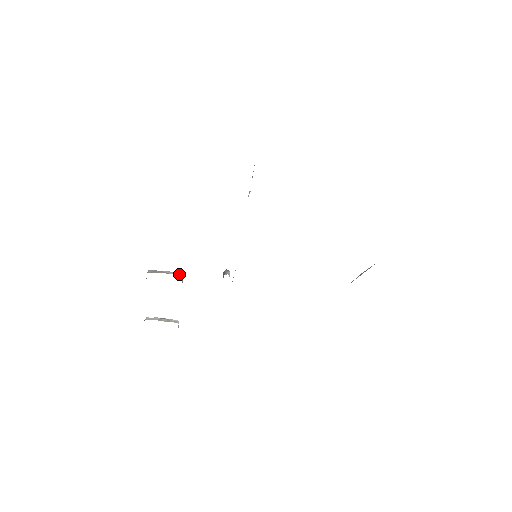
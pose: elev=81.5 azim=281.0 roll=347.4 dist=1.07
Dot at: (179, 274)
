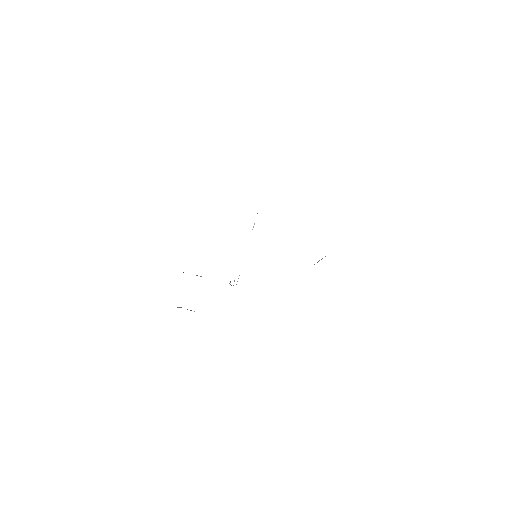
Dot at: occluded
